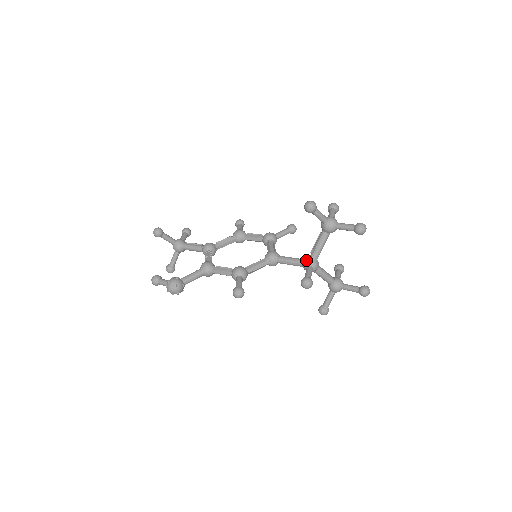
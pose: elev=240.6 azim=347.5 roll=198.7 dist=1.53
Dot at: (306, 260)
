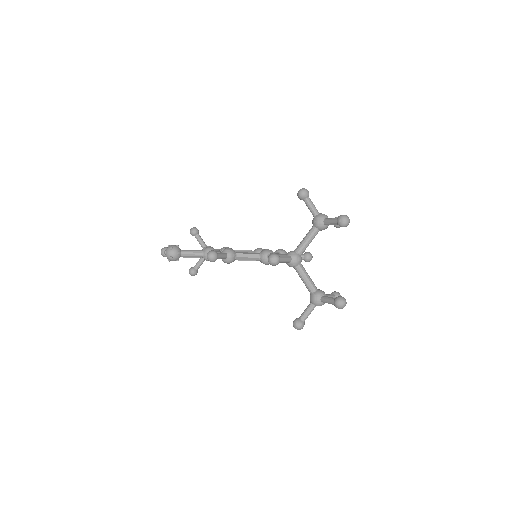
Dot at: occluded
